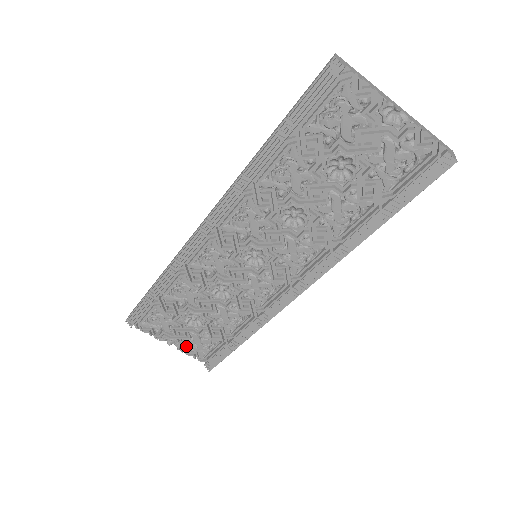
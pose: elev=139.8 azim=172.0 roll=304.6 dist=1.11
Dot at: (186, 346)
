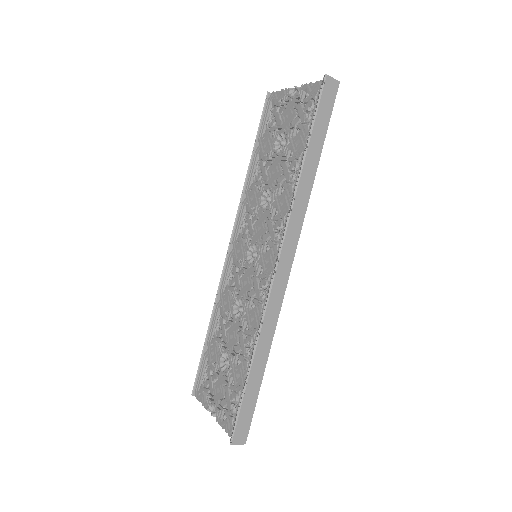
Dot at: (221, 411)
